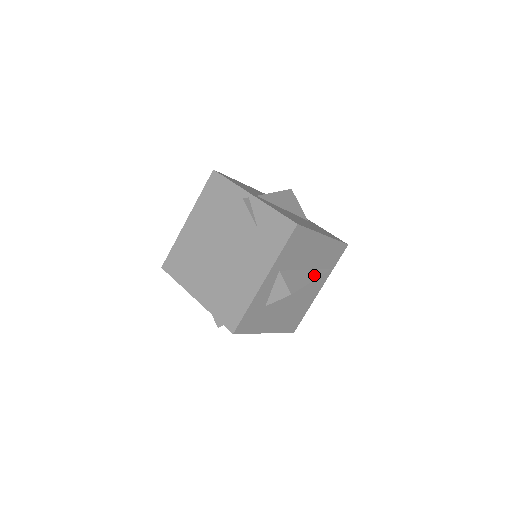
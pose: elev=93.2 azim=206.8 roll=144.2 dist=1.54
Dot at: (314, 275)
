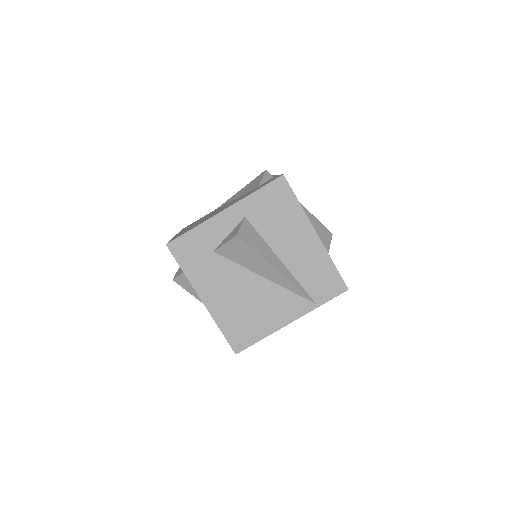
Dot at: (284, 272)
